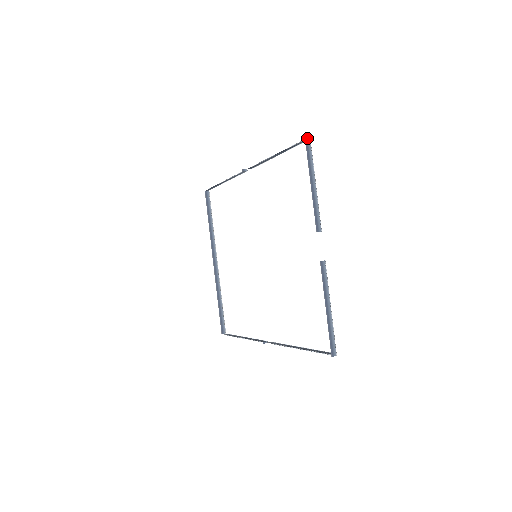
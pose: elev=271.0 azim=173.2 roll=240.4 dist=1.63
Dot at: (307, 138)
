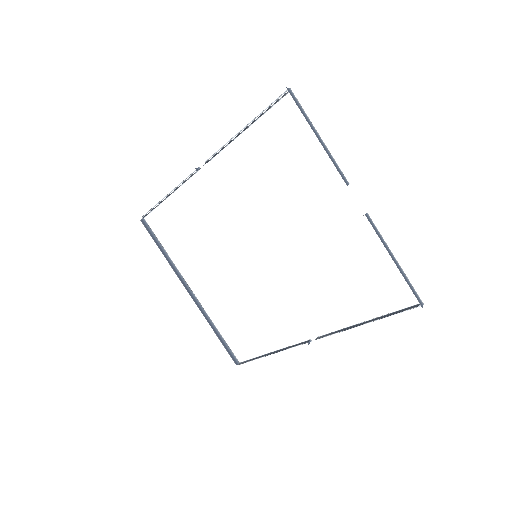
Dot at: (288, 90)
